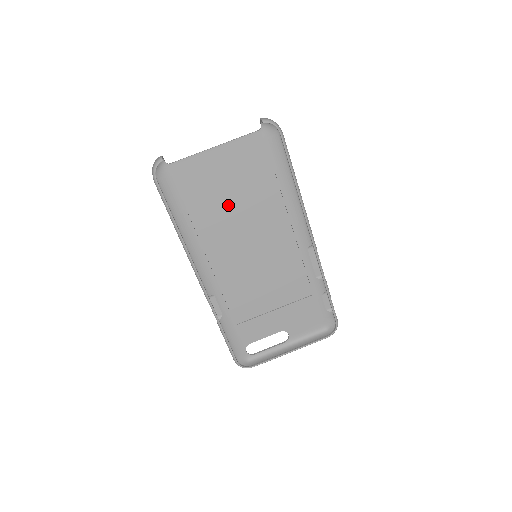
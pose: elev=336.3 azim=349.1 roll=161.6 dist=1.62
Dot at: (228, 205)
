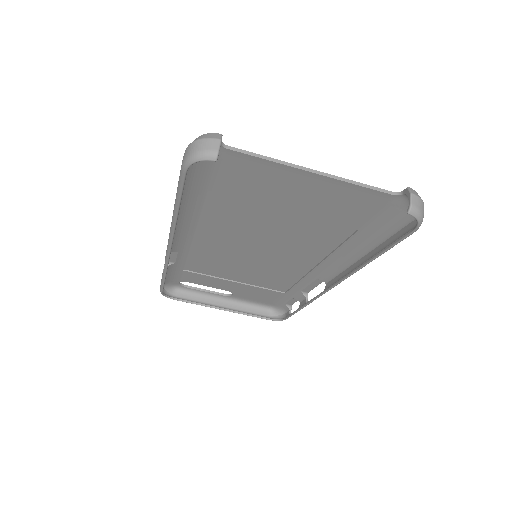
Dot at: (268, 216)
